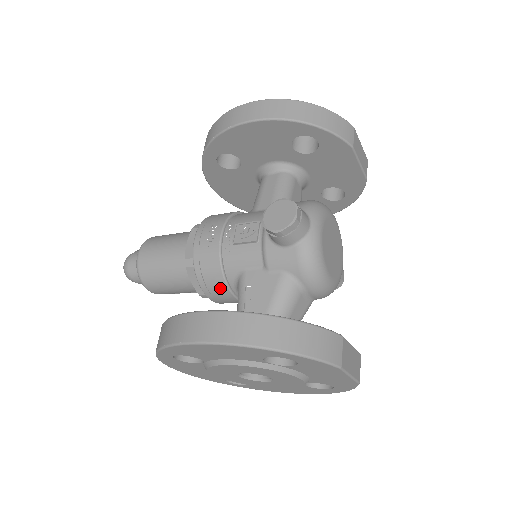
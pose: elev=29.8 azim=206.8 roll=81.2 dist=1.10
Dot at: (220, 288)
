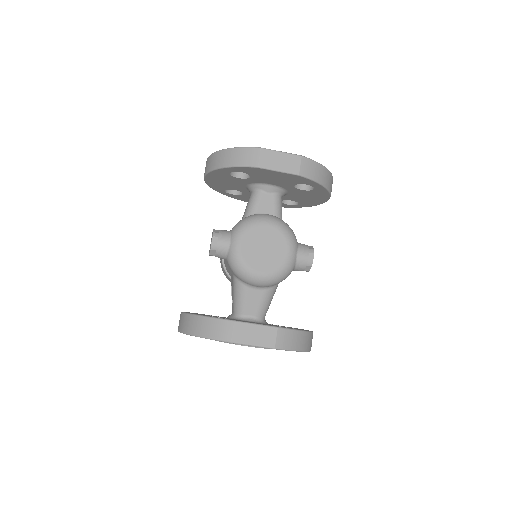
Dot at: occluded
